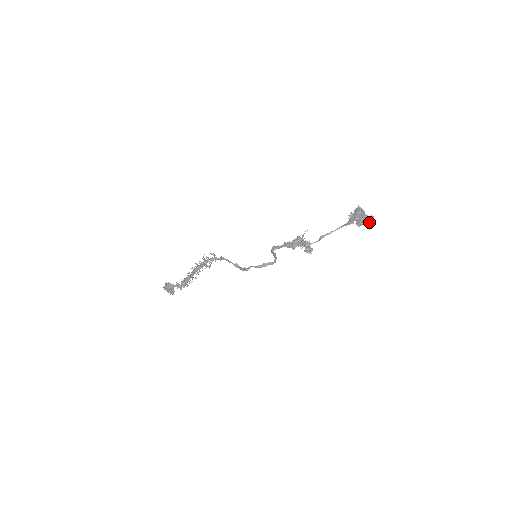
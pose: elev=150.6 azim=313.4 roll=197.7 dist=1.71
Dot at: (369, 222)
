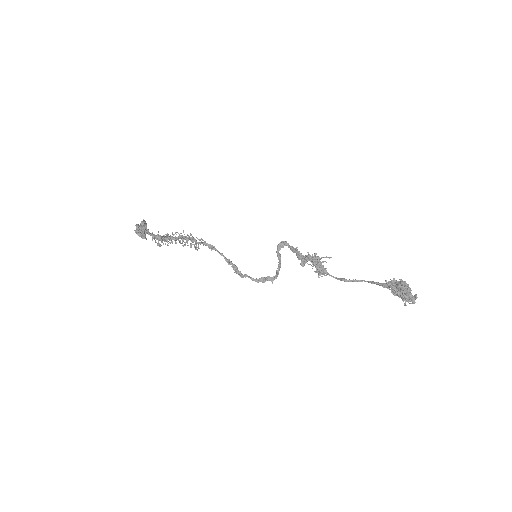
Dot at: (408, 301)
